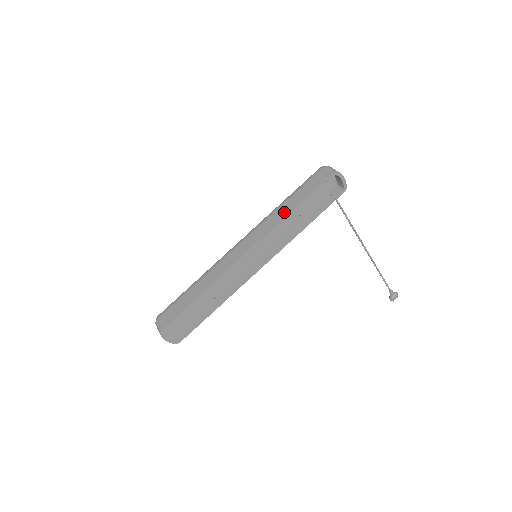
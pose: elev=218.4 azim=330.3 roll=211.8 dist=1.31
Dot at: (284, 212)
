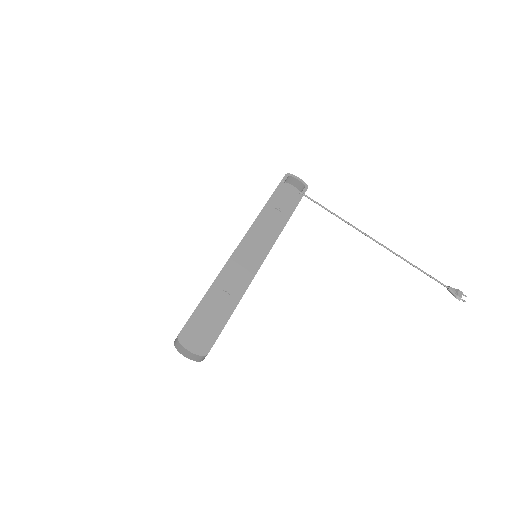
Dot at: occluded
